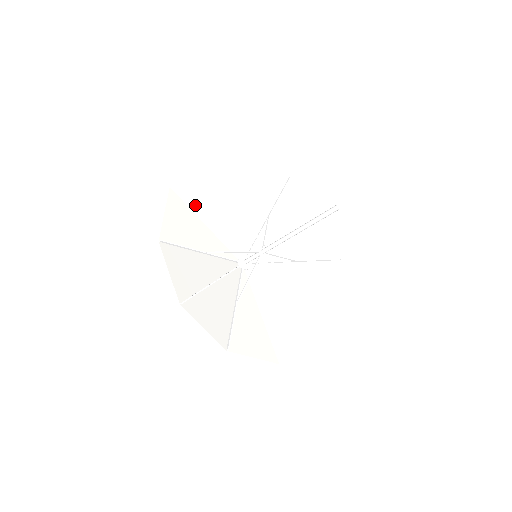
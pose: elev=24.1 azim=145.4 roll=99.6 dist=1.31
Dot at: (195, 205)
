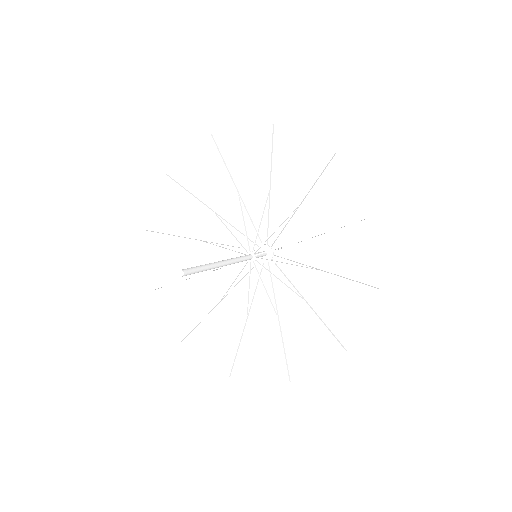
Dot at: occluded
